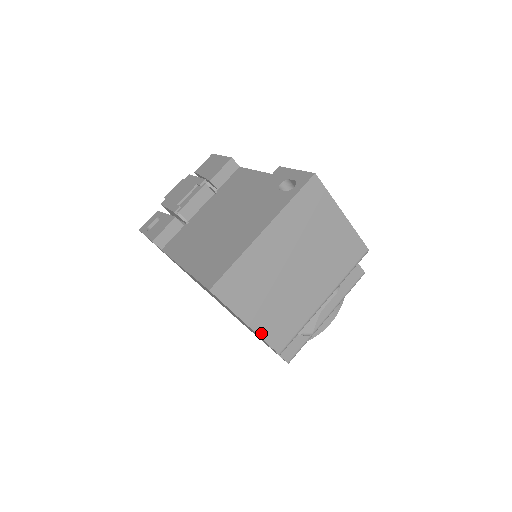
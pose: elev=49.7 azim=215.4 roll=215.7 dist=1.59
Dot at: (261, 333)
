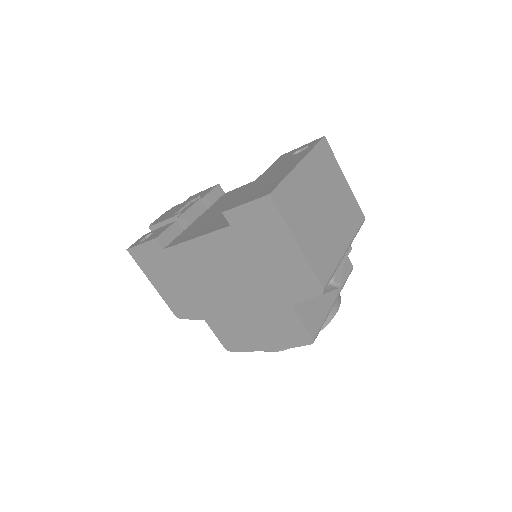
Dot at: (308, 259)
